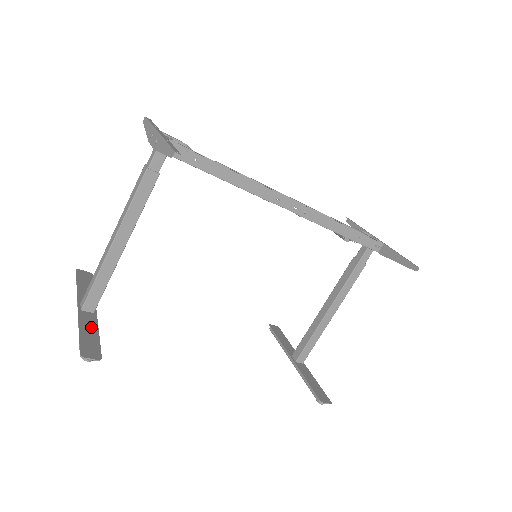
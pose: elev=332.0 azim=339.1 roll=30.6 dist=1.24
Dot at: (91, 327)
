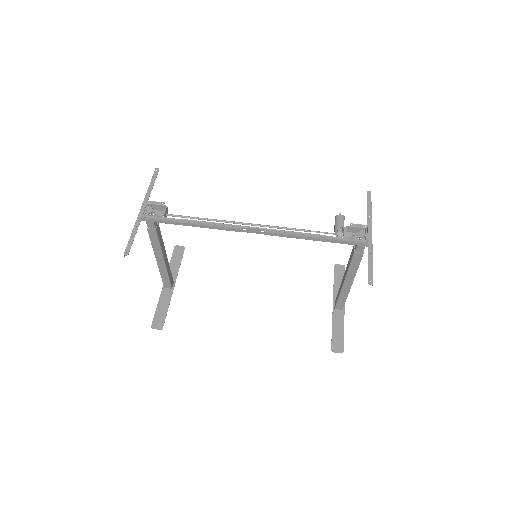
Dot at: (165, 302)
